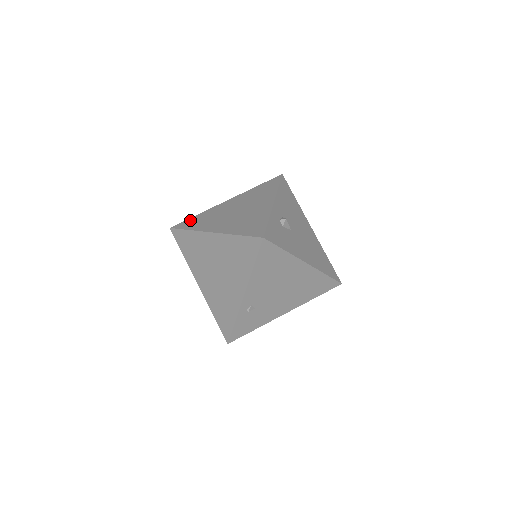
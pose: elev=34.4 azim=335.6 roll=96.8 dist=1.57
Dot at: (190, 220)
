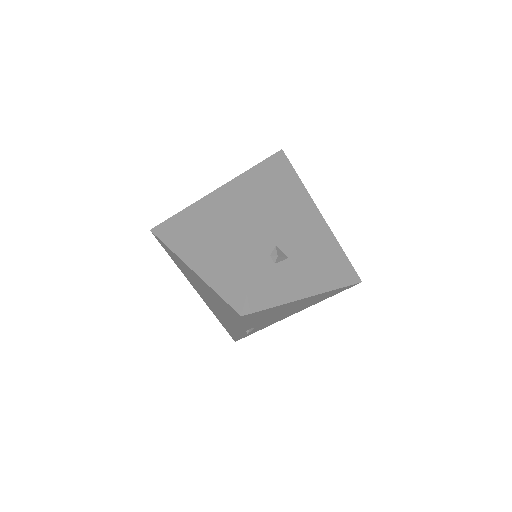
Dot at: (170, 223)
